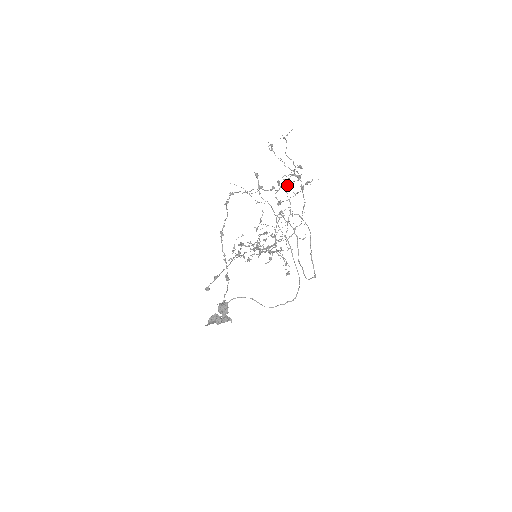
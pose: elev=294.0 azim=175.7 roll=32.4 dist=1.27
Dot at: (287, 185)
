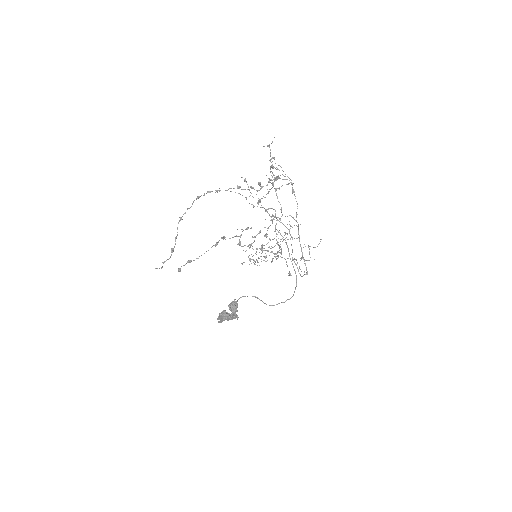
Dot at: (276, 188)
